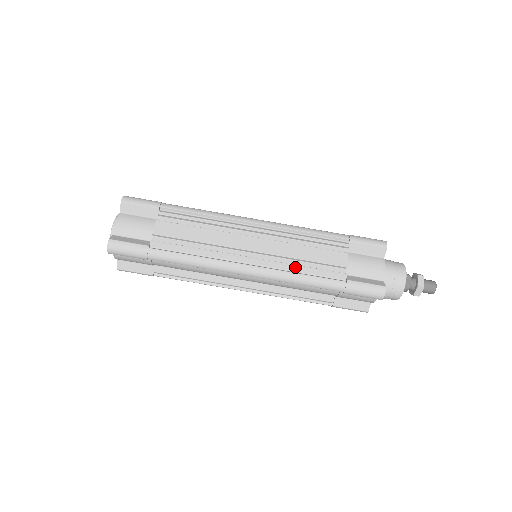
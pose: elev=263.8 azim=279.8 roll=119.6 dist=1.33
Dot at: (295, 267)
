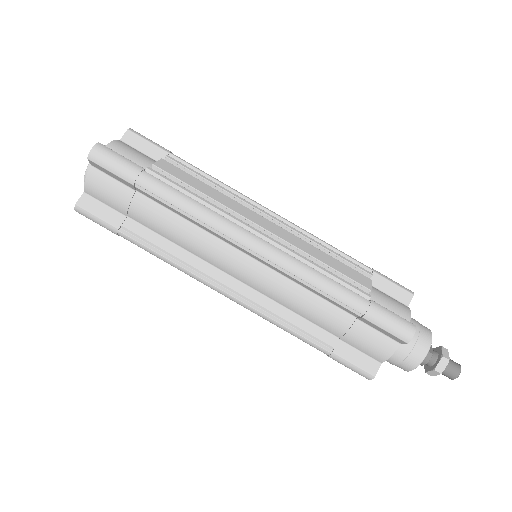
Dot at: (312, 263)
